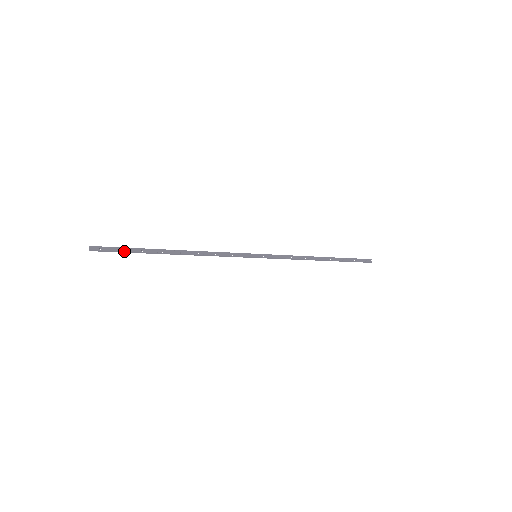
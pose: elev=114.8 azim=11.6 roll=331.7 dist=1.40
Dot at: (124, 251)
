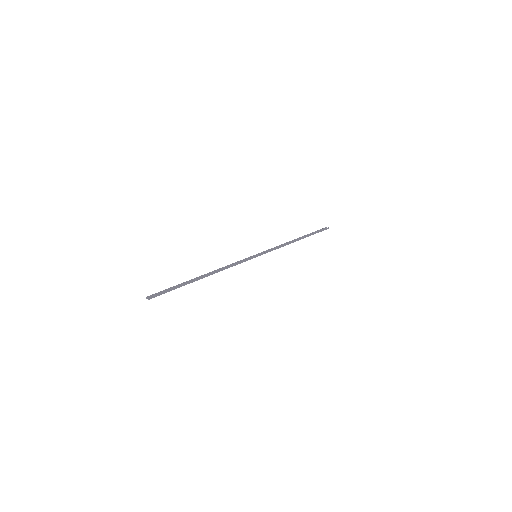
Dot at: (171, 289)
